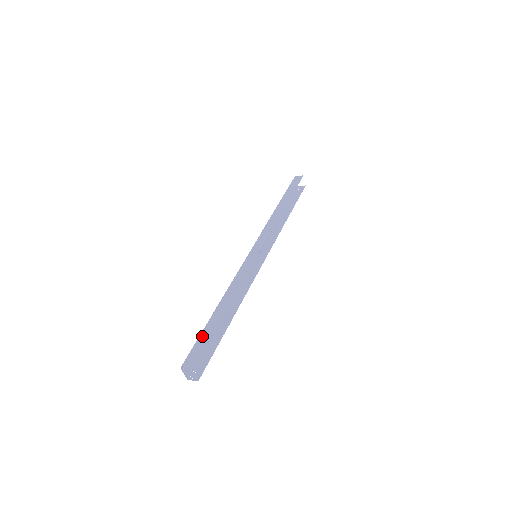
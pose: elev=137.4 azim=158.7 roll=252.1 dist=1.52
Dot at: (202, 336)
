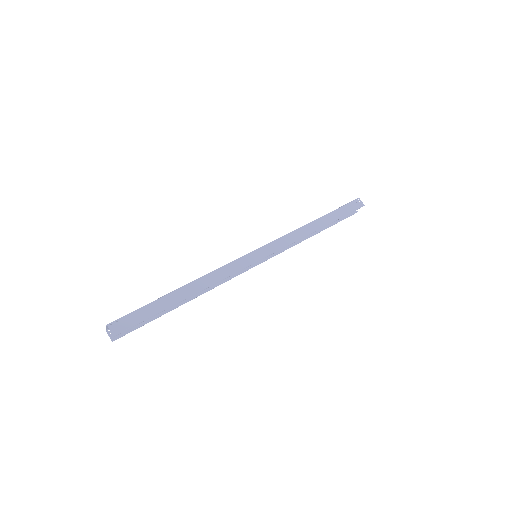
Dot at: (148, 308)
